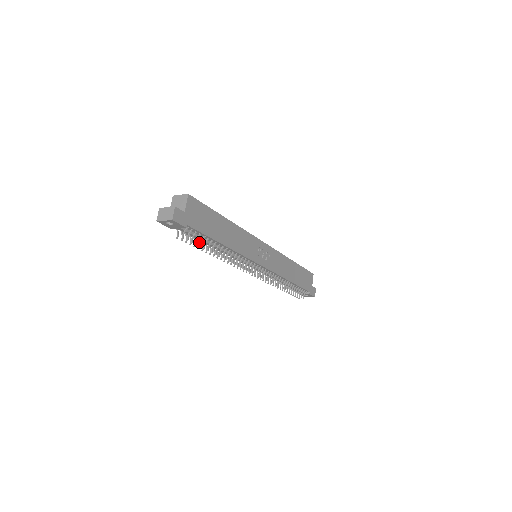
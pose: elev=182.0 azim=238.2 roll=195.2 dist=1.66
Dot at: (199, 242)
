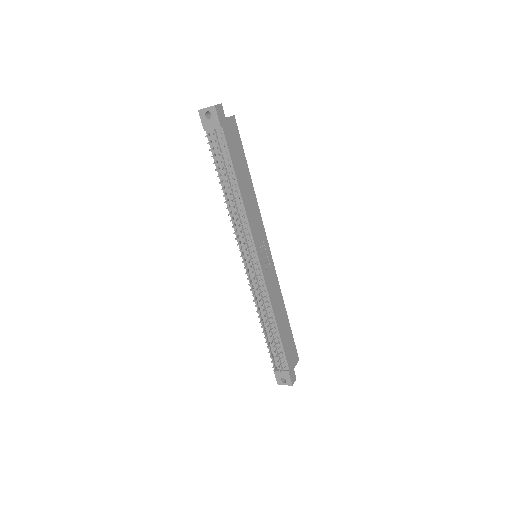
Dot at: (219, 168)
